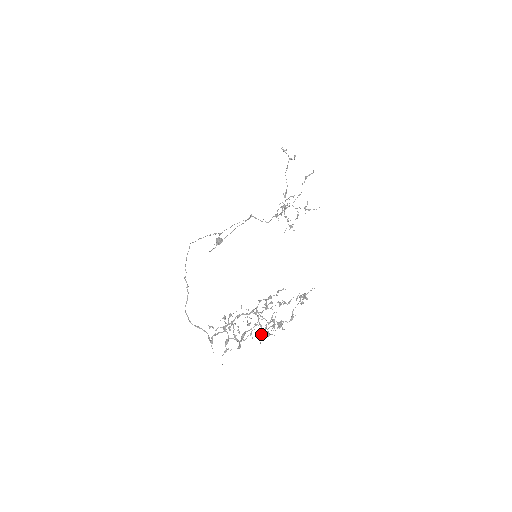
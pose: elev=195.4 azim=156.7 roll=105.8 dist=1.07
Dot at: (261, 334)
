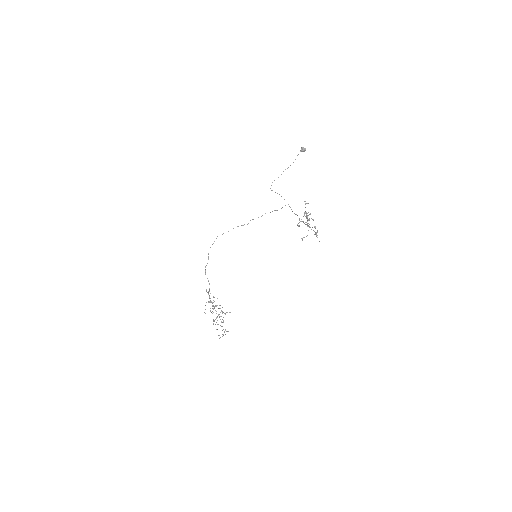
Dot at: (213, 321)
